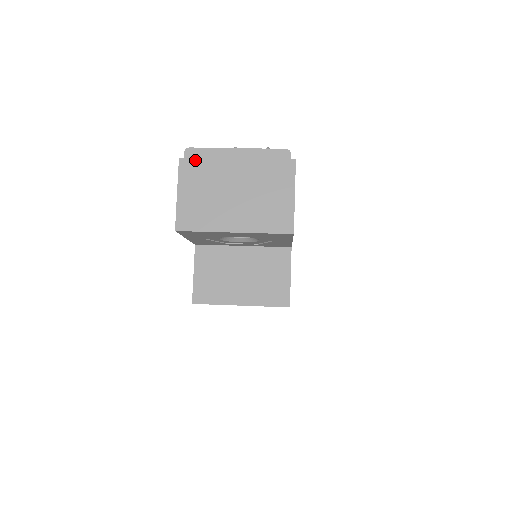
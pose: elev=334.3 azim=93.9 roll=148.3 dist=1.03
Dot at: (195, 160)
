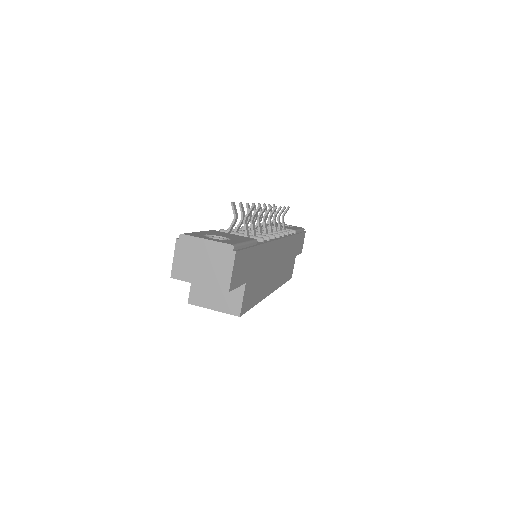
Dot at: (184, 241)
